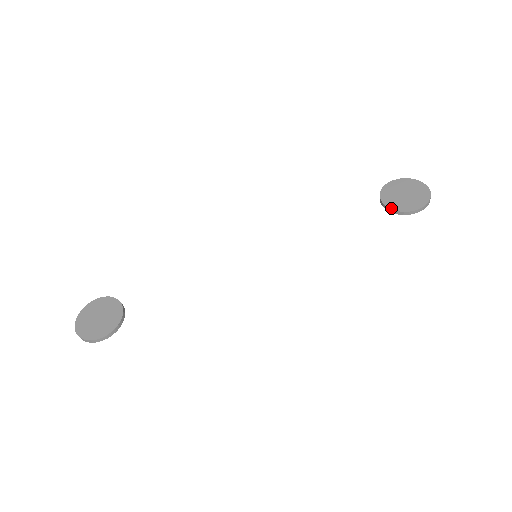
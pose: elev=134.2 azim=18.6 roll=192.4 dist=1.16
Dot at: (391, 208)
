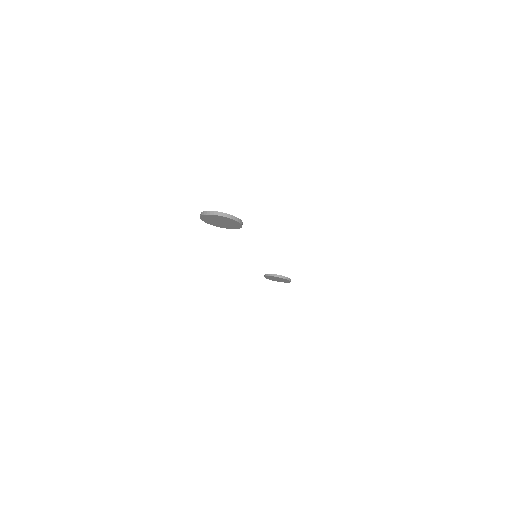
Dot at: (281, 275)
